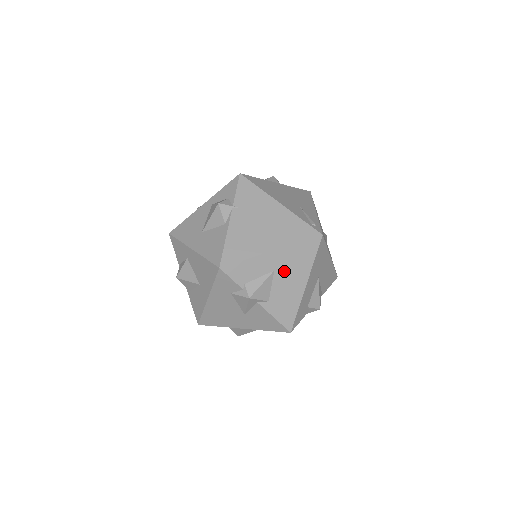
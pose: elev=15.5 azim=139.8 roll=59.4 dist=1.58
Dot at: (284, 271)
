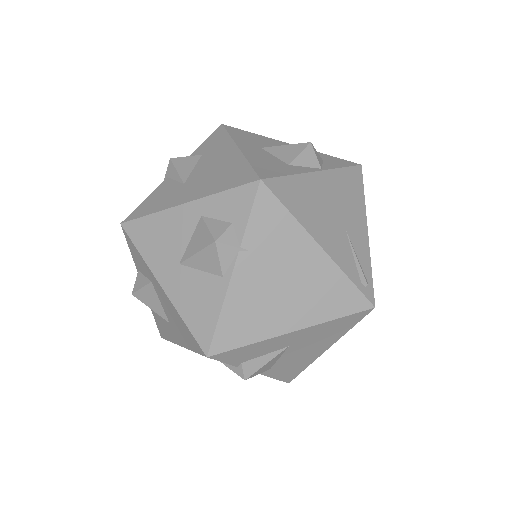
Dot at: (302, 344)
